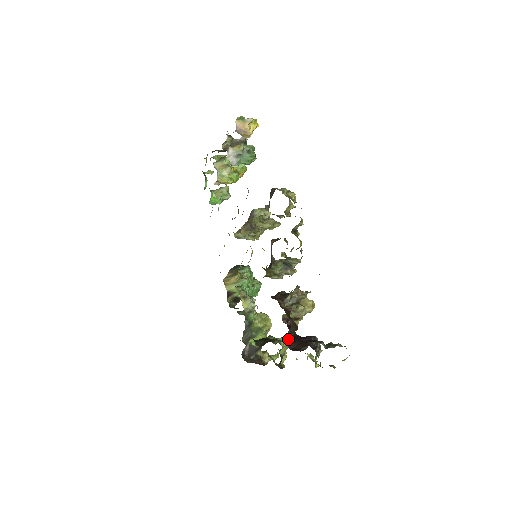
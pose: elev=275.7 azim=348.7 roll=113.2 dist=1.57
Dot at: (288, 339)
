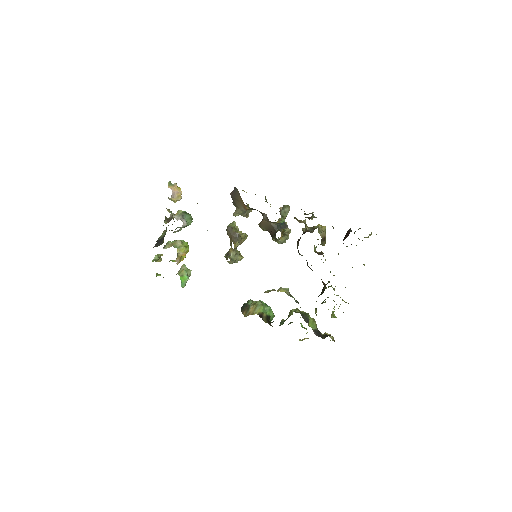
Dot at: occluded
